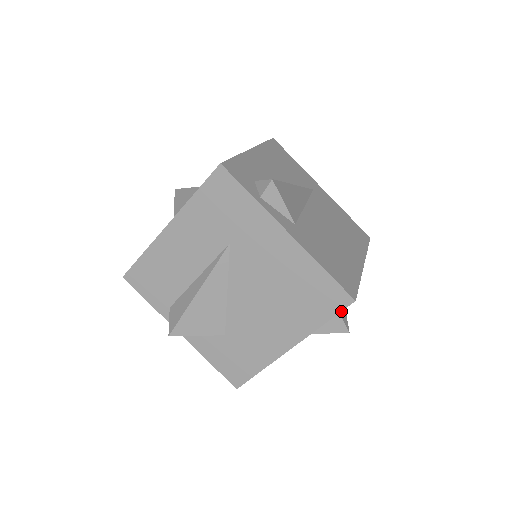
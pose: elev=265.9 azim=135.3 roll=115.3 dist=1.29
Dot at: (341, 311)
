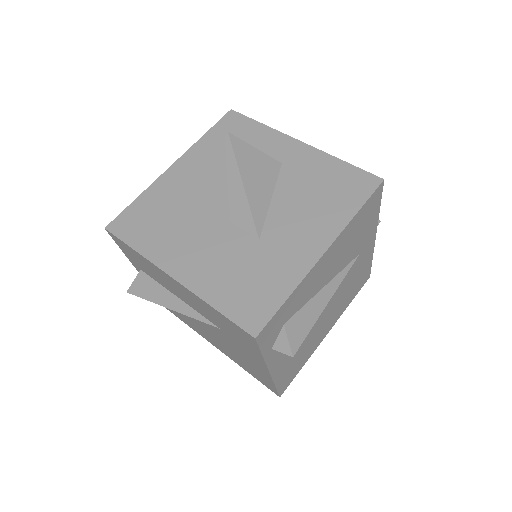
Dot at: (267, 387)
